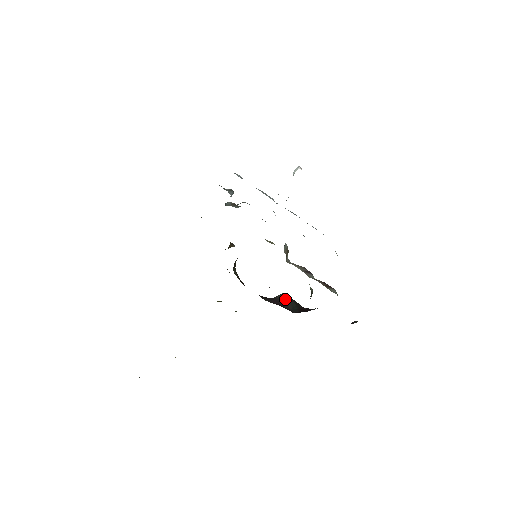
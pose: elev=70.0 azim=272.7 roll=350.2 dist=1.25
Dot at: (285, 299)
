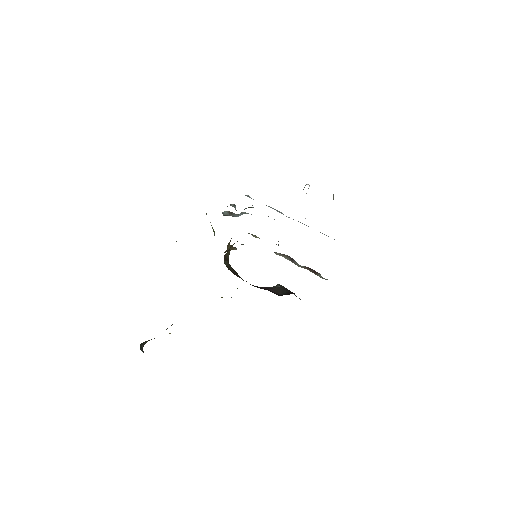
Dot at: (277, 288)
